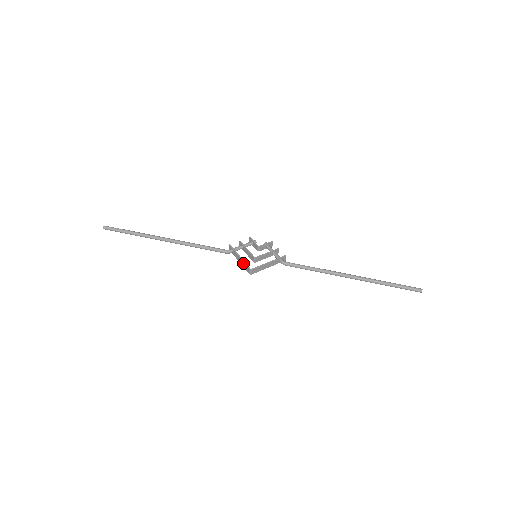
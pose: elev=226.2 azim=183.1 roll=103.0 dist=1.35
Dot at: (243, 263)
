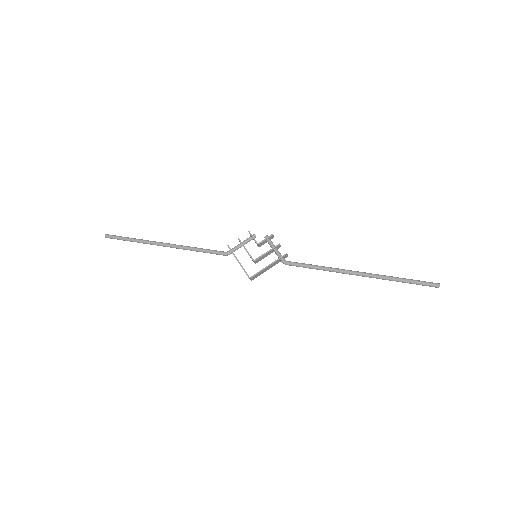
Dot at: occluded
